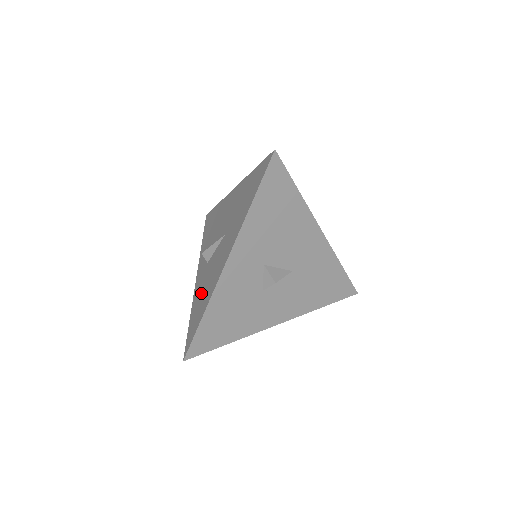
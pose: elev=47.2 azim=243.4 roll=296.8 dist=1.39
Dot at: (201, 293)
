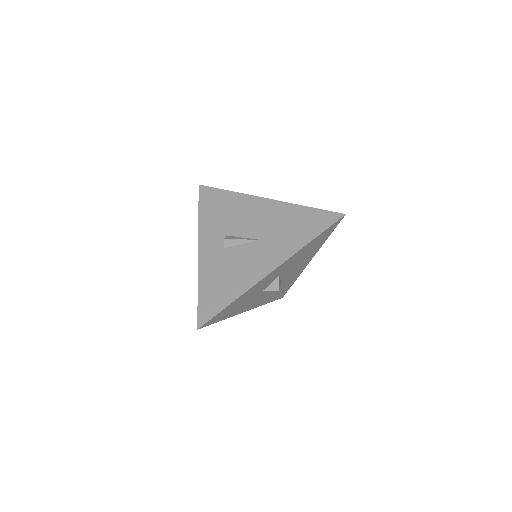
Dot at: (220, 275)
